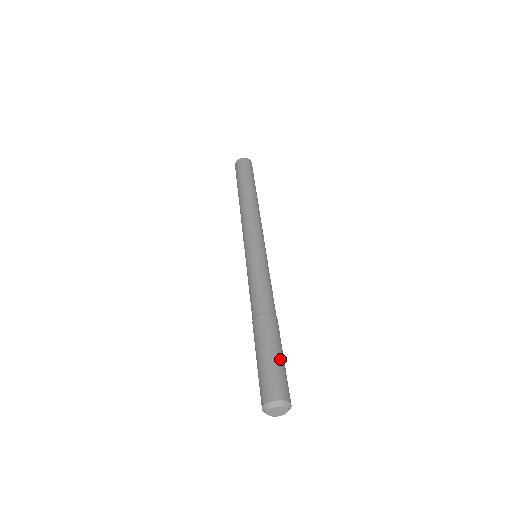
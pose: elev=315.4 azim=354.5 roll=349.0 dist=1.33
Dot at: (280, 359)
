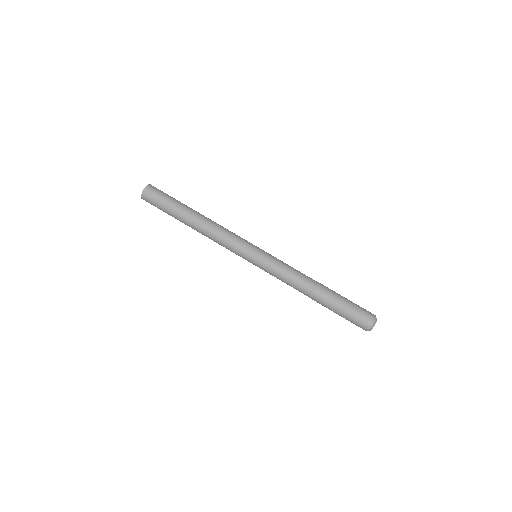
Dot at: (347, 306)
